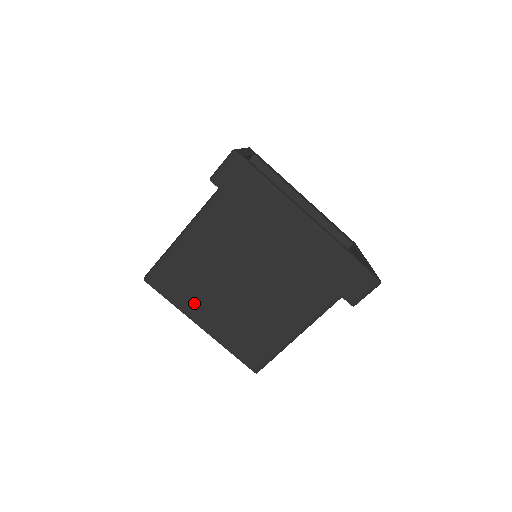
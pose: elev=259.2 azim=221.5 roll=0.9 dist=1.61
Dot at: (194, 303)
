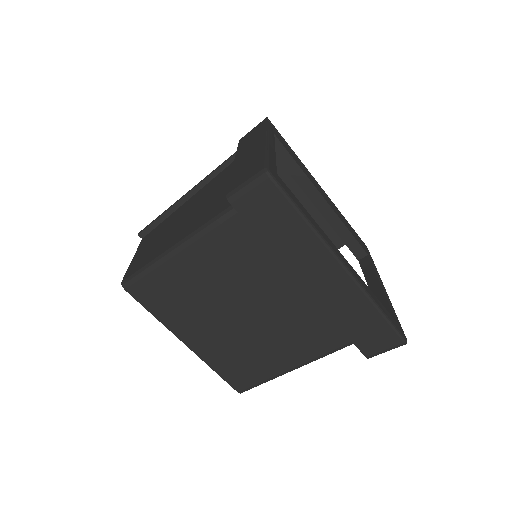
Dot at: (181, 320)
